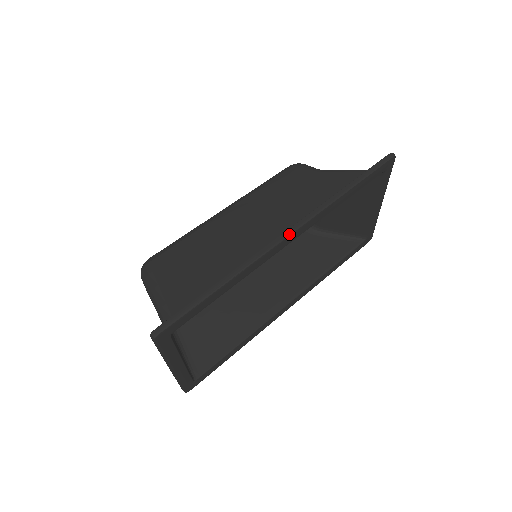
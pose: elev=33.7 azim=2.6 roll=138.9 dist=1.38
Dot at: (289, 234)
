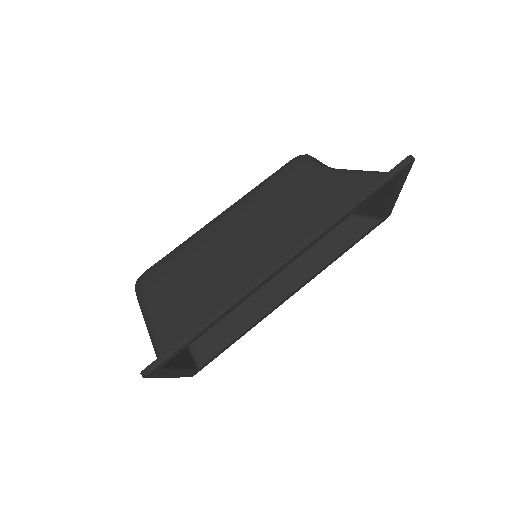
Dot at: (281, 265)
